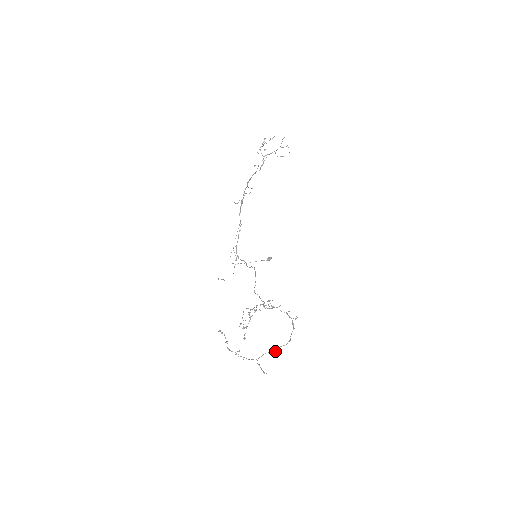
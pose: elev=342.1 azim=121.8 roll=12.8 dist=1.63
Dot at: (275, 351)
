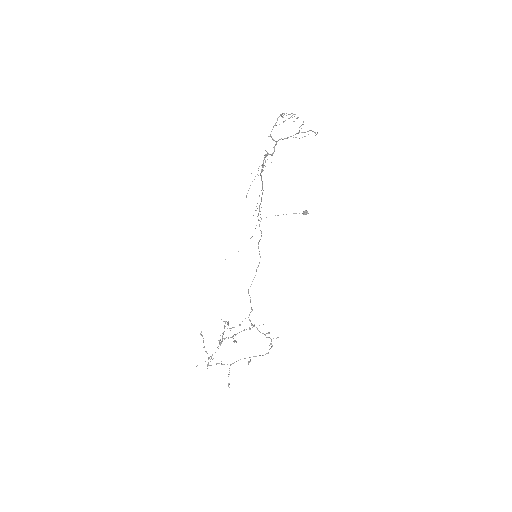
Dot at: (249, 362)
